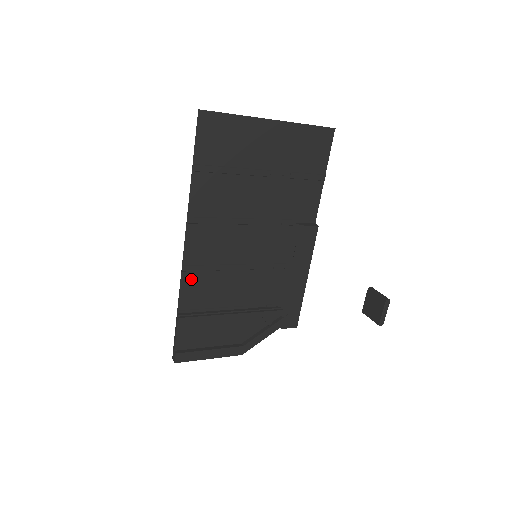
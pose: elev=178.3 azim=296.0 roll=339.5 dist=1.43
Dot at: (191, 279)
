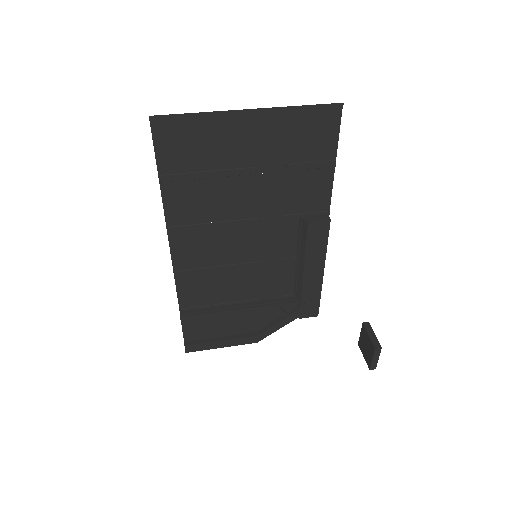
Dot at: (187, 282)
